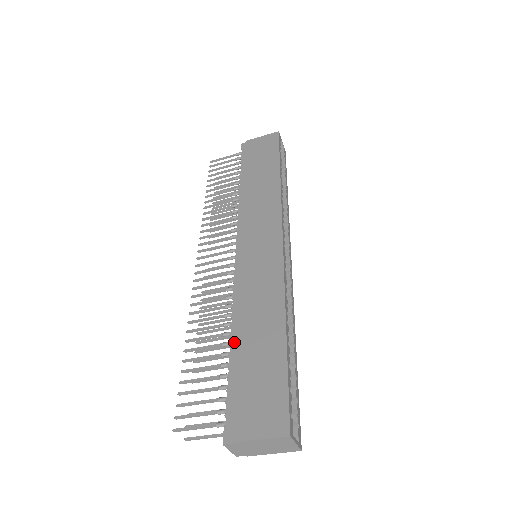
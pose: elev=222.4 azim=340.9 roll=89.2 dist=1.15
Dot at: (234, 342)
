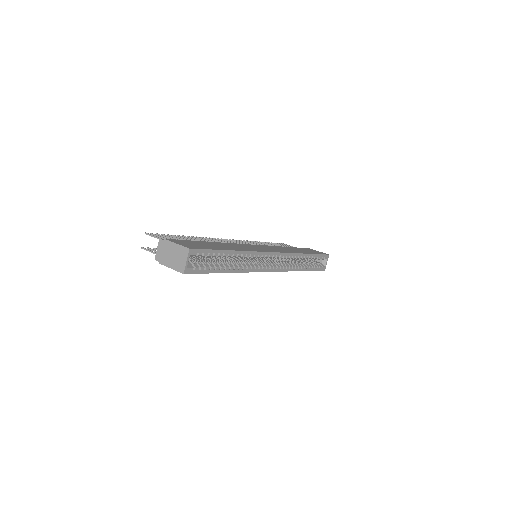
Dot at: occluded
